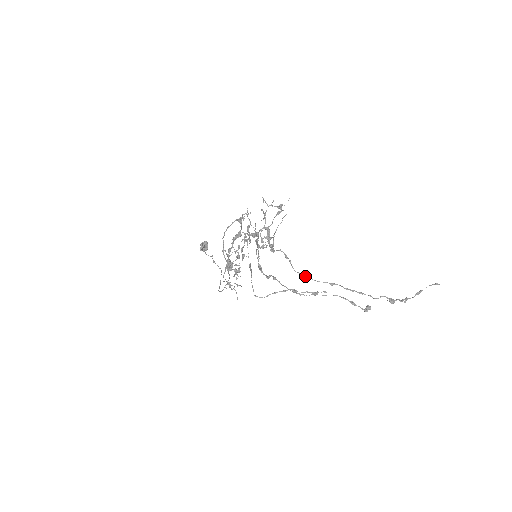
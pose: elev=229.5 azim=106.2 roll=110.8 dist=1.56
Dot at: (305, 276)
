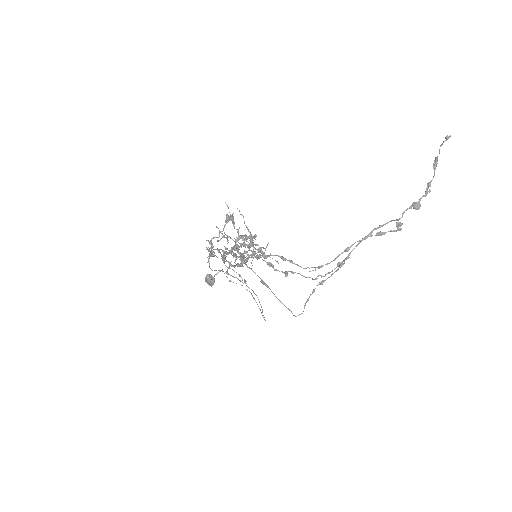
Dot at: occluded
